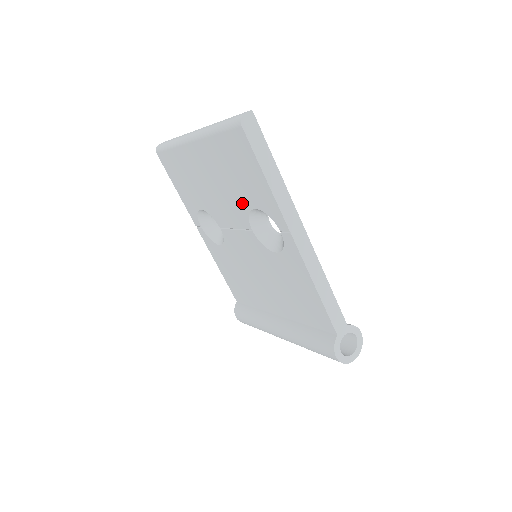
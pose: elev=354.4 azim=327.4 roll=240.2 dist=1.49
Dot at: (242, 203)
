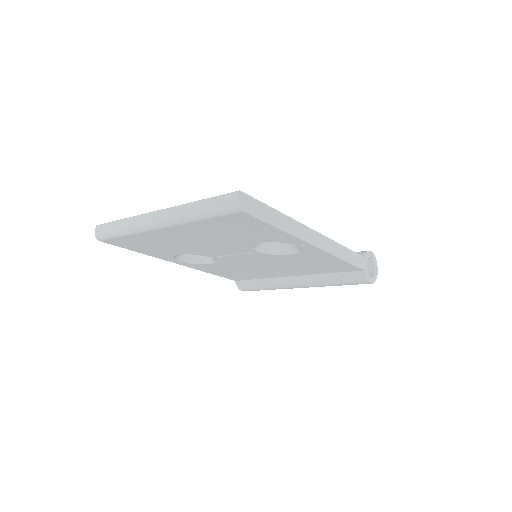
Dot at: (244, 243)
